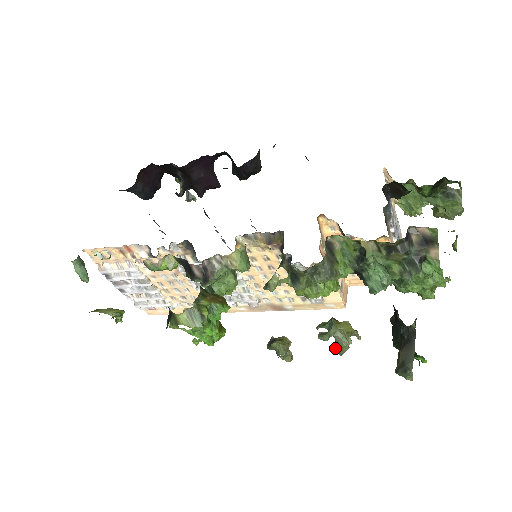
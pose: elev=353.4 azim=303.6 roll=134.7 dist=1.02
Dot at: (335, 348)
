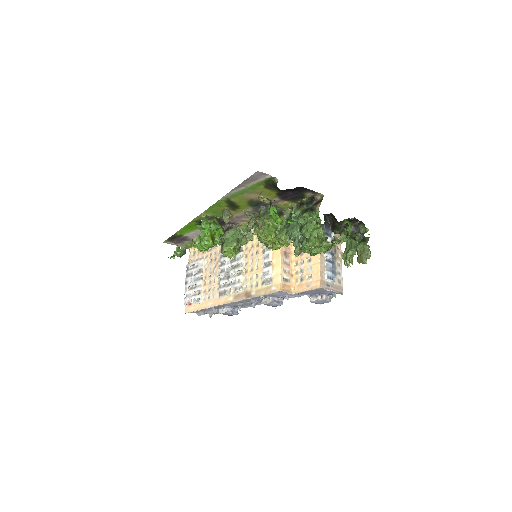
Dot at: (248, 224)
